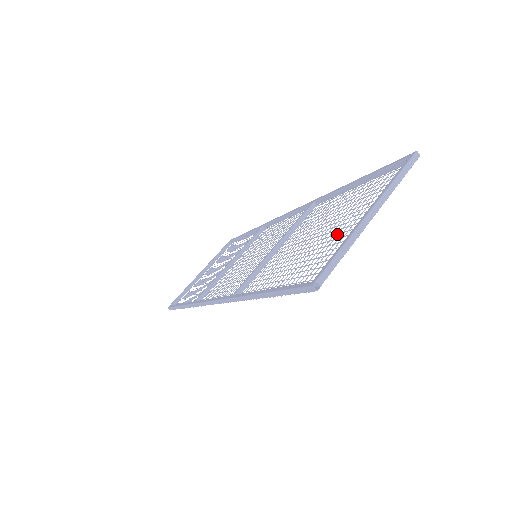
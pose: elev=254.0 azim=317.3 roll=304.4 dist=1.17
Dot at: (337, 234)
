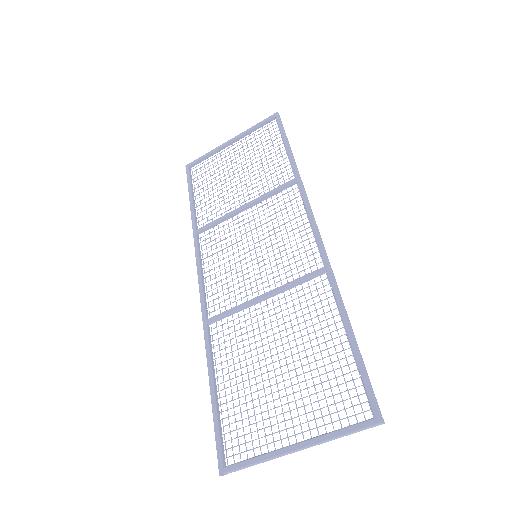
Dot at: occluded
